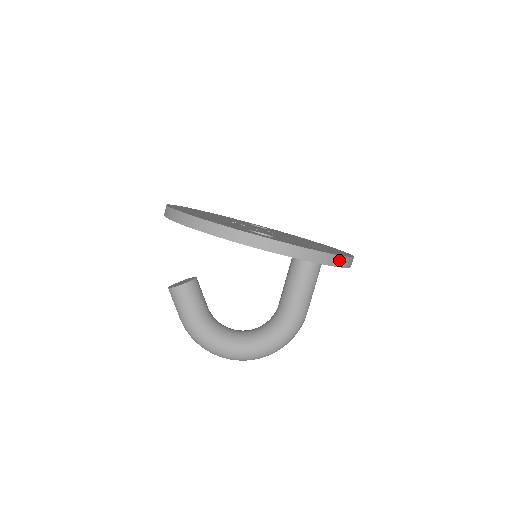
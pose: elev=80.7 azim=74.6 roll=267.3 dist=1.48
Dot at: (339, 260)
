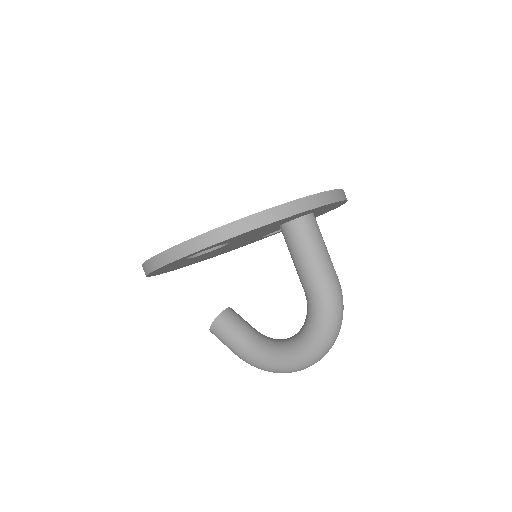
Dot at: (274, 213)
